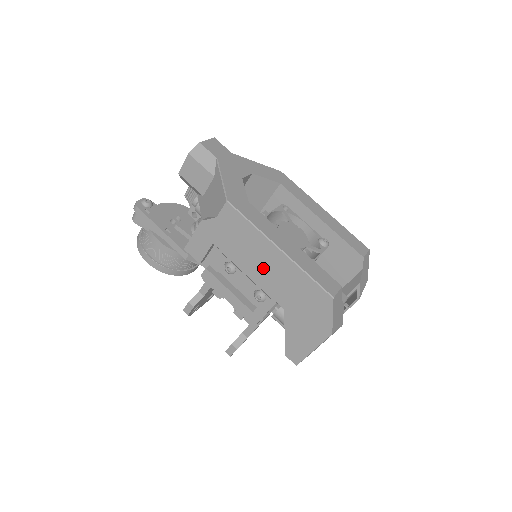
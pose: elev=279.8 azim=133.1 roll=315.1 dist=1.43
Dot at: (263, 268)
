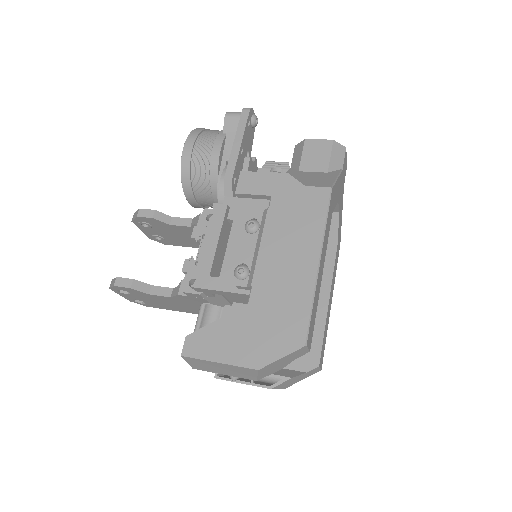
Dot at: (283, 257)
